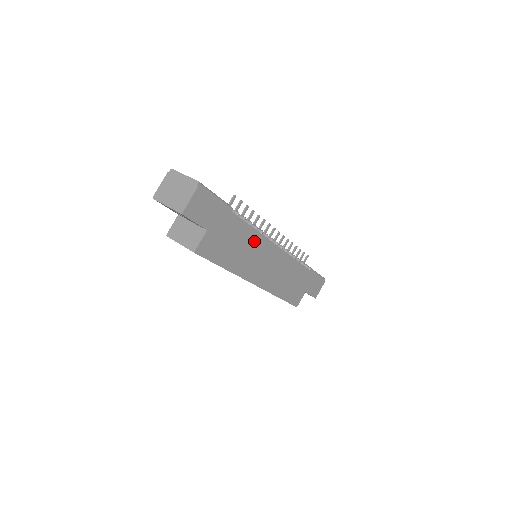
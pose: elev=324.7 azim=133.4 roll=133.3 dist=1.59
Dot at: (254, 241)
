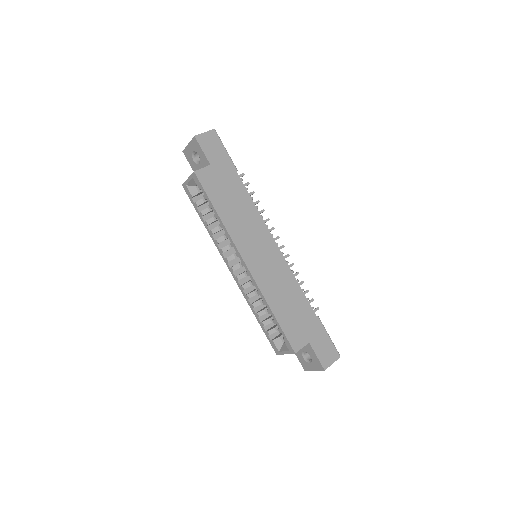
Dot at: (252, 215)
